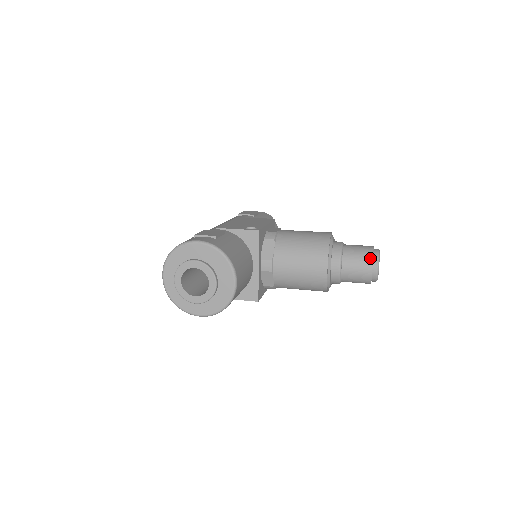
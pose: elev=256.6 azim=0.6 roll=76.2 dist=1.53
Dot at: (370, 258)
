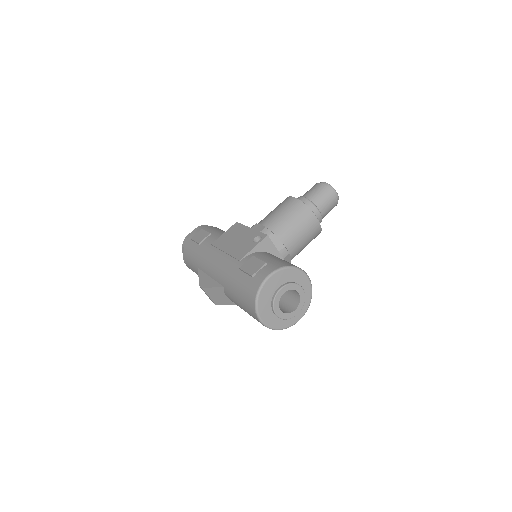
Dot at: (329, 191)
